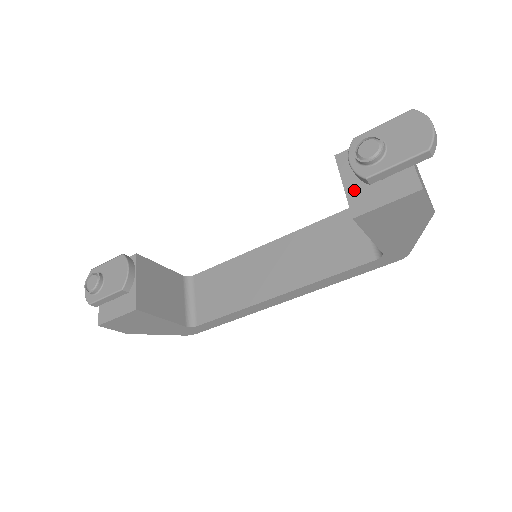
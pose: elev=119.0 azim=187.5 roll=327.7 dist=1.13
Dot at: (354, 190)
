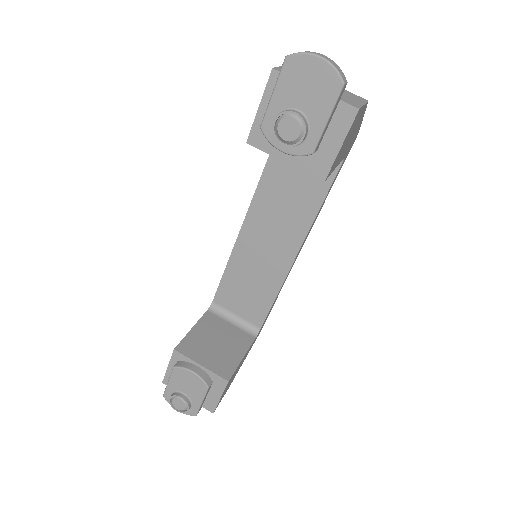
Dot at: (299, 158)
